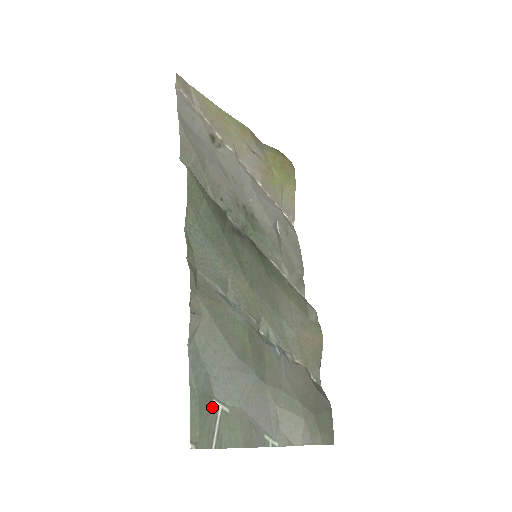
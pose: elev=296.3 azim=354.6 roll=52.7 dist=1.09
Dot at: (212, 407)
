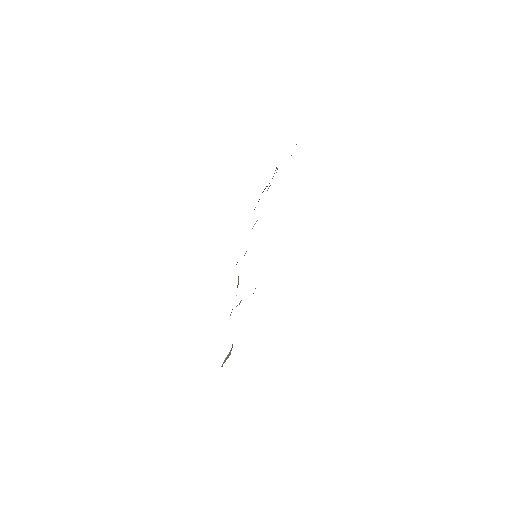
Dot at: occluded
